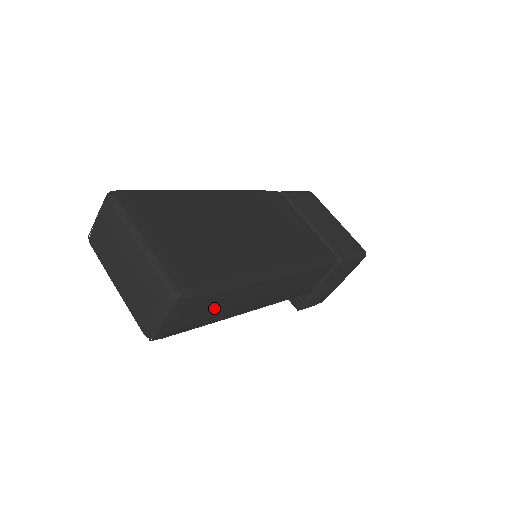
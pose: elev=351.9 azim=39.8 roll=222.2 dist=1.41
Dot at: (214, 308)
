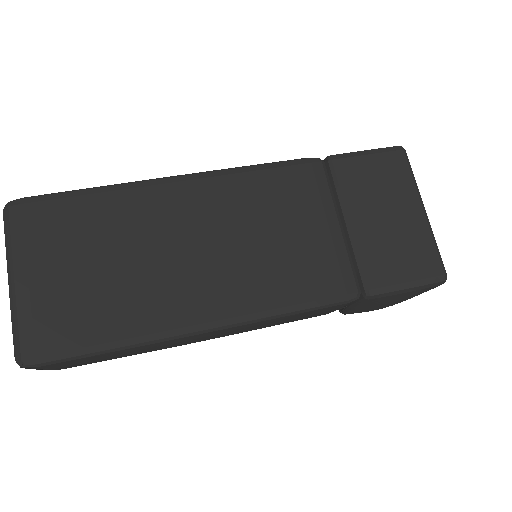
Dot at: (109, 357)
